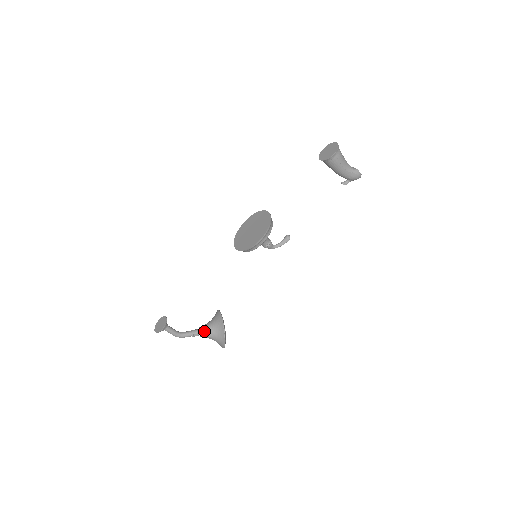
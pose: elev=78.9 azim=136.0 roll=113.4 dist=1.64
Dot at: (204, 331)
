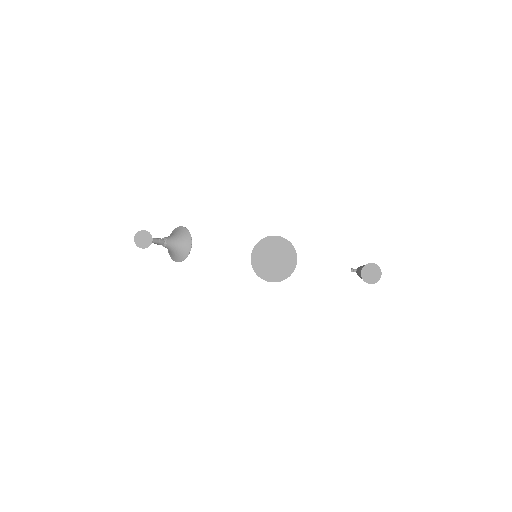
Dot at: (168, 247)
